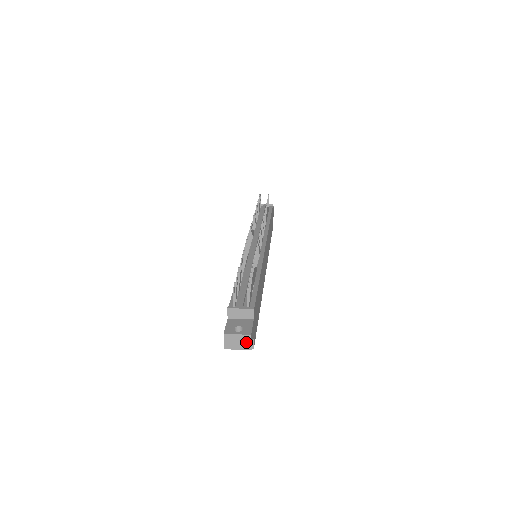
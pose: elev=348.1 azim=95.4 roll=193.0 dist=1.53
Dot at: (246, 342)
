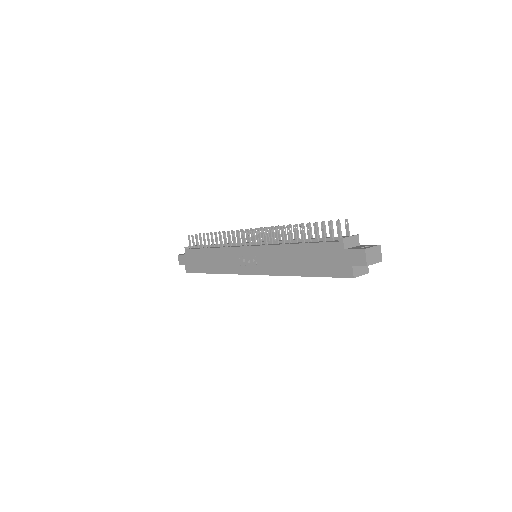
Dot at: (378, 254)
